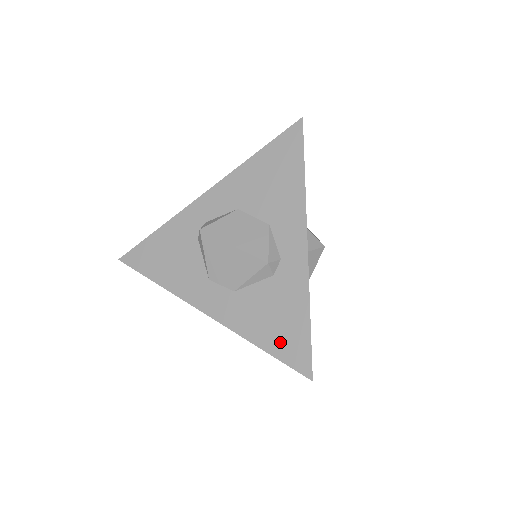
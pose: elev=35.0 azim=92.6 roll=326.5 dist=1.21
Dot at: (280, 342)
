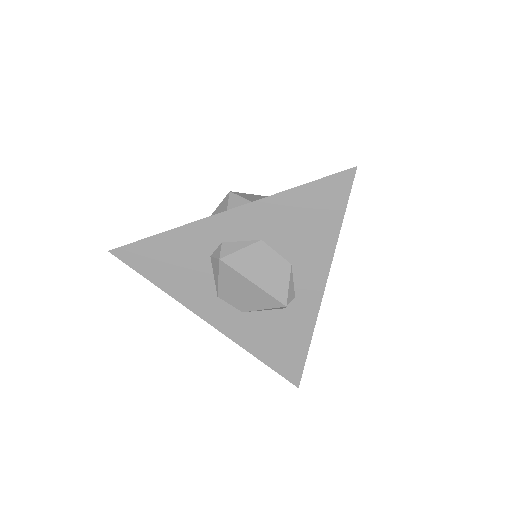
Dot at: (278, 359)
